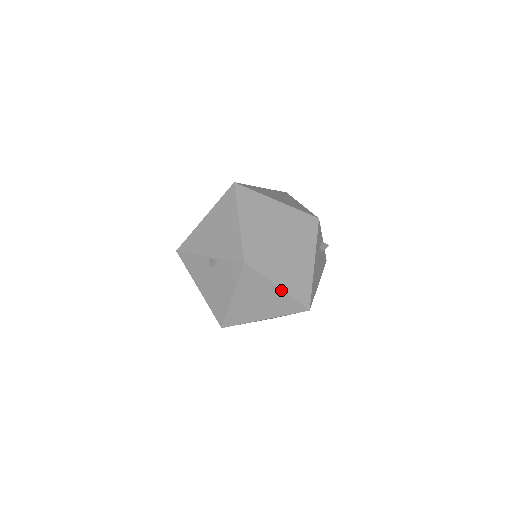
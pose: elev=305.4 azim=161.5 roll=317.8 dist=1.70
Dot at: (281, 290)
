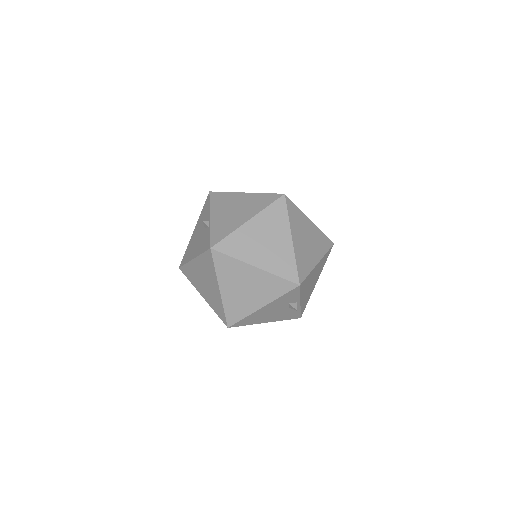
Dot at: (220, 293)
